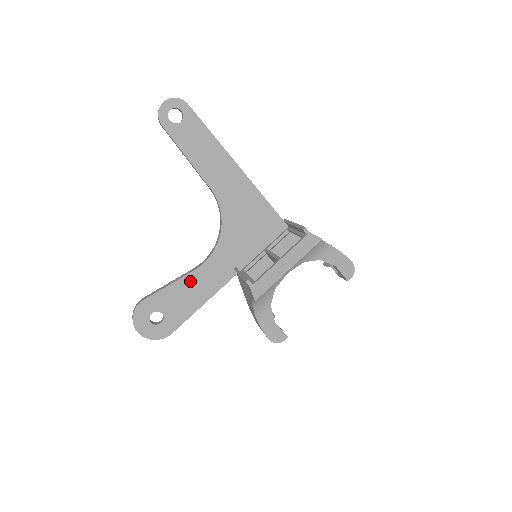
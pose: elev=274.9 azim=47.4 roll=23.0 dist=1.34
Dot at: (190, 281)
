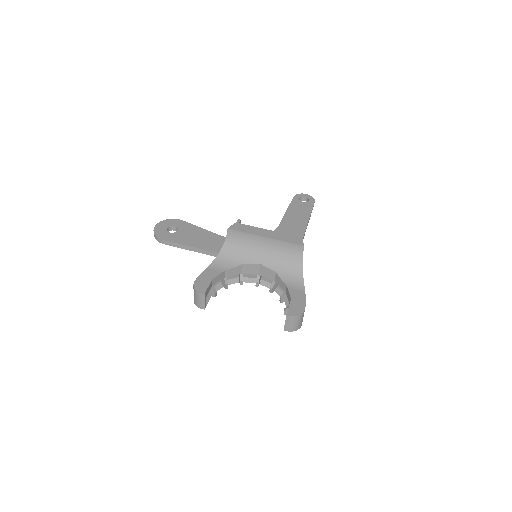
Dot at: (211, 236)
